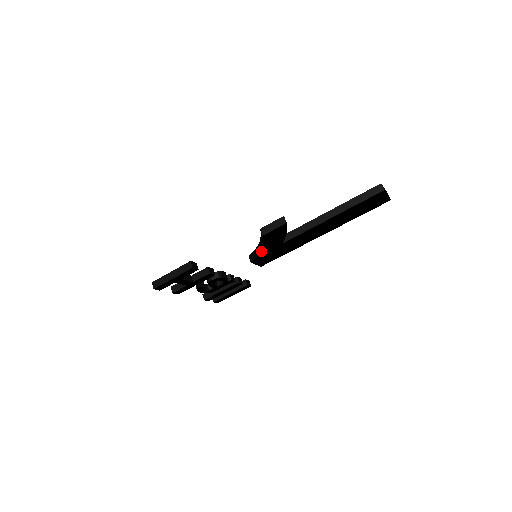
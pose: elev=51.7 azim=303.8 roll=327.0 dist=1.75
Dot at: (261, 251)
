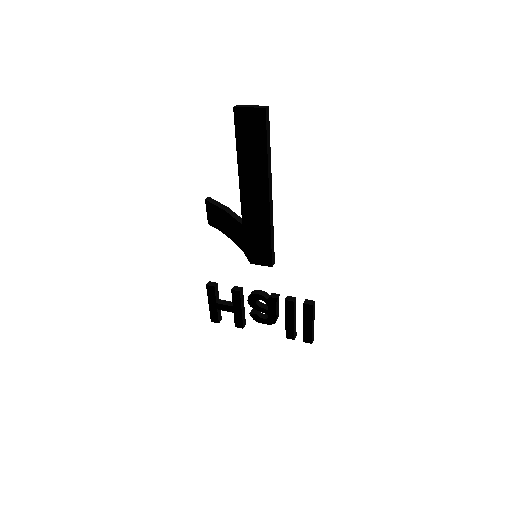
Dot at: (257, 249)
